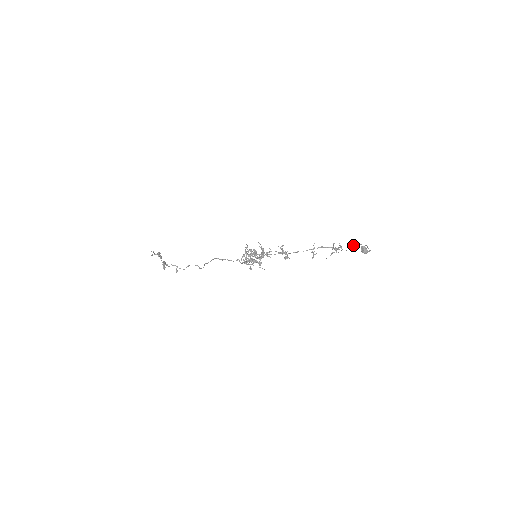
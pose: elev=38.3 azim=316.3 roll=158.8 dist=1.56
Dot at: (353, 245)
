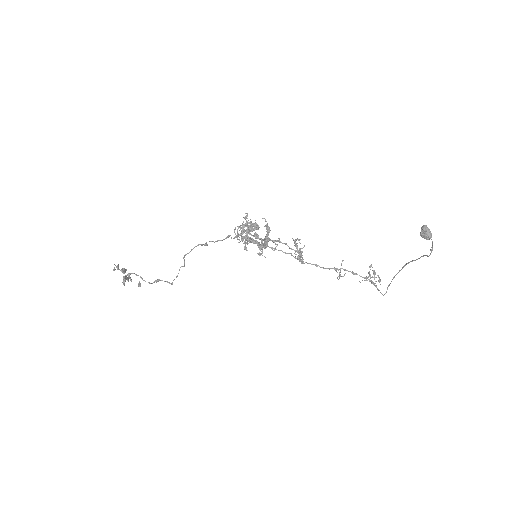
Dot at: (400, 270)
